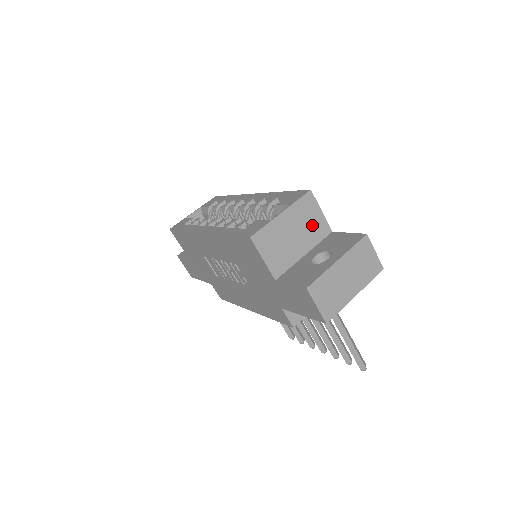
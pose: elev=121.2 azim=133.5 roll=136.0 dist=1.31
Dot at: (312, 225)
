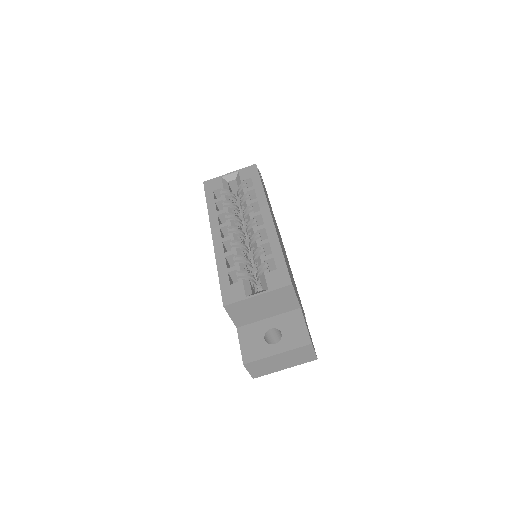
Dot at: (283, 303)
